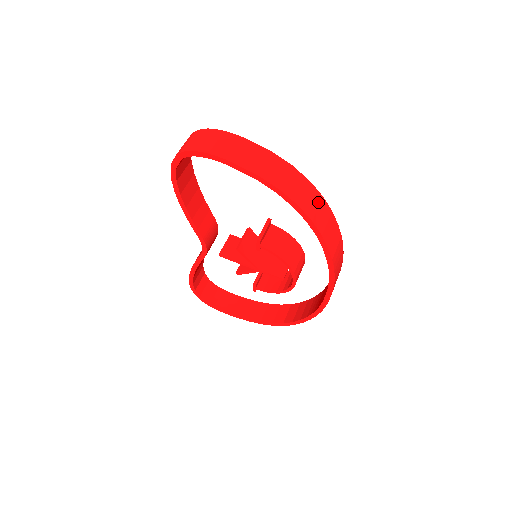
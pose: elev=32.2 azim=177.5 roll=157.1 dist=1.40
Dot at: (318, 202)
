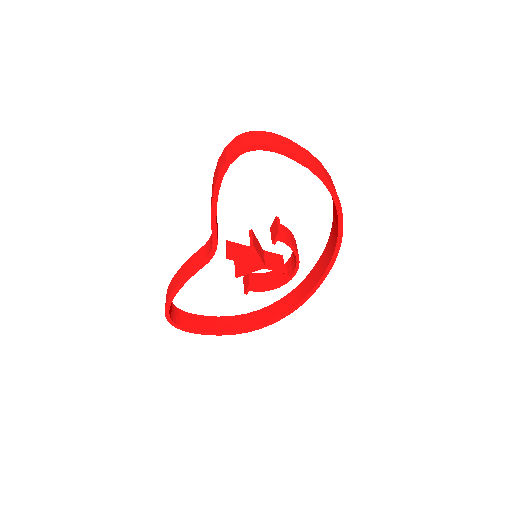
Dot at: occluded
